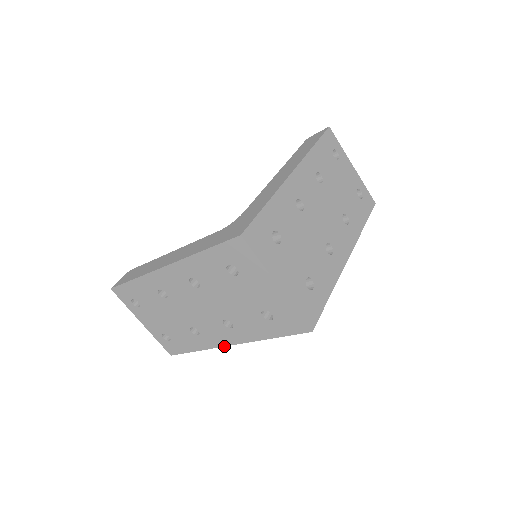
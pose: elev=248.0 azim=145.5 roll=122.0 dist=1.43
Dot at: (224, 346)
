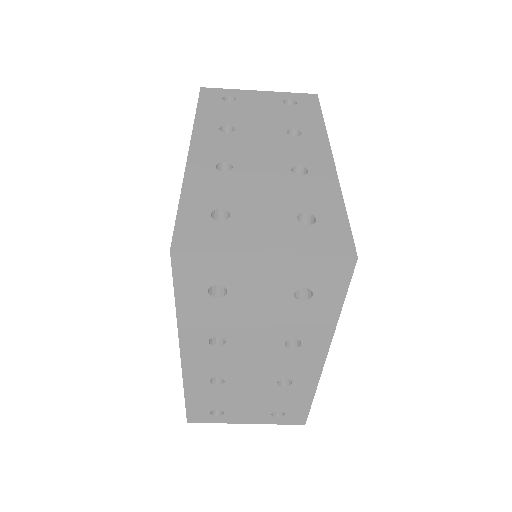
Dot at: (322, 367)
